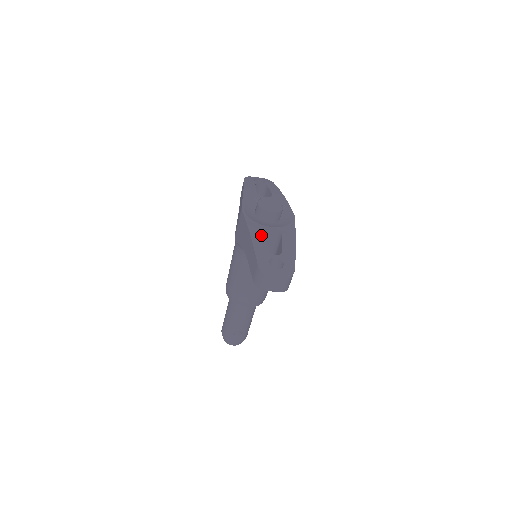
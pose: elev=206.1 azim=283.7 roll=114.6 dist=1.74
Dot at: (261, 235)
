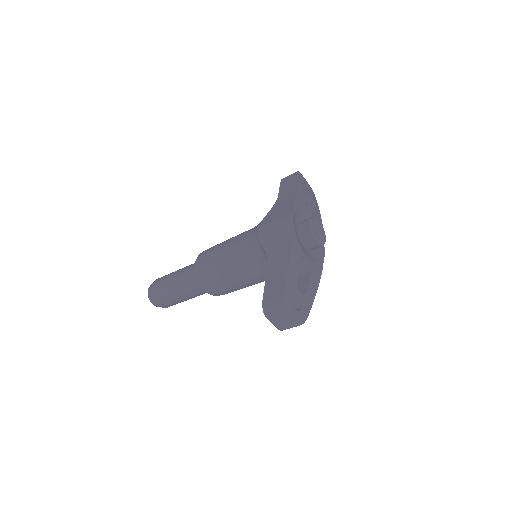
Dot at: (298, 261)
